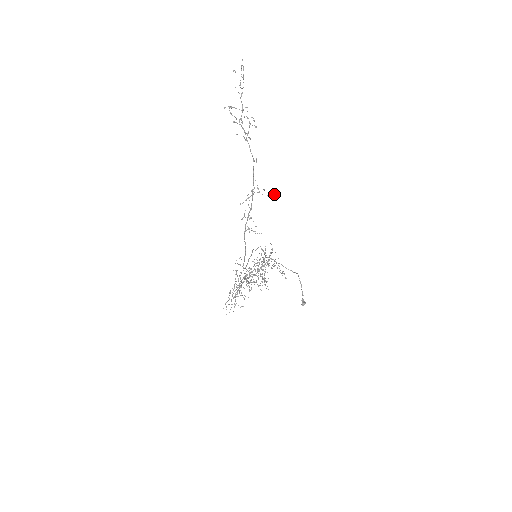
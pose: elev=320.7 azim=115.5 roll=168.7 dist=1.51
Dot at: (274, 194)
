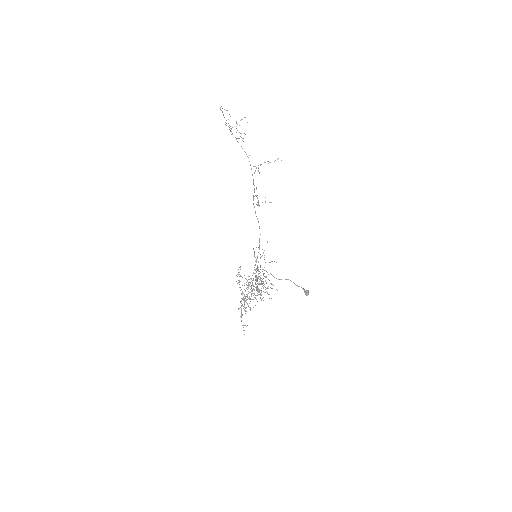
Dot at: (278, 158)
